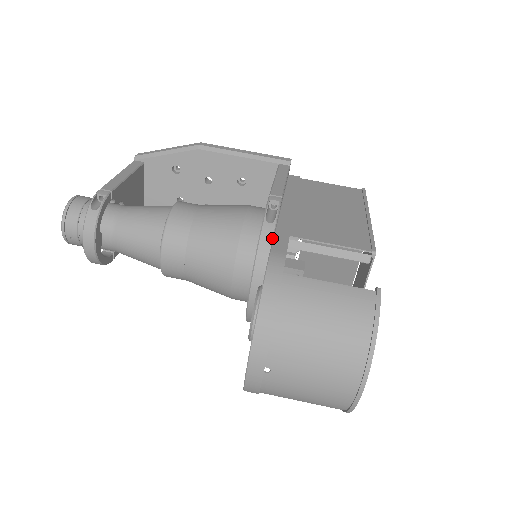
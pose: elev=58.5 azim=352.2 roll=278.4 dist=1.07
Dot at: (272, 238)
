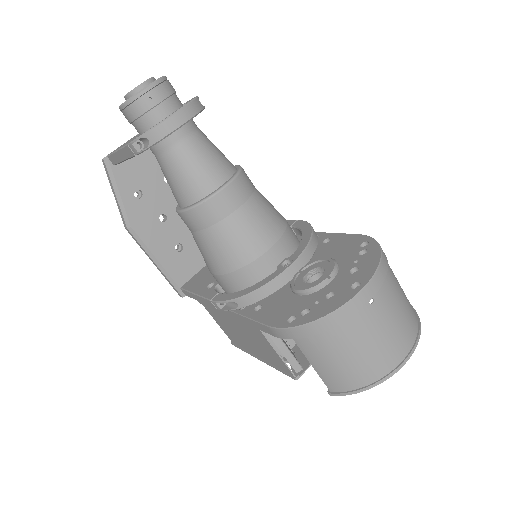
Dot at: (318, 240)
